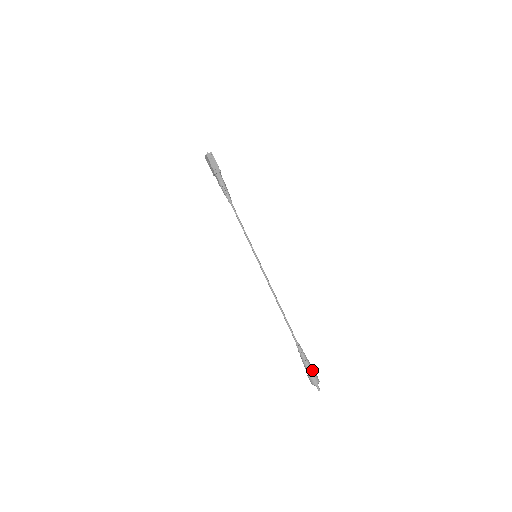
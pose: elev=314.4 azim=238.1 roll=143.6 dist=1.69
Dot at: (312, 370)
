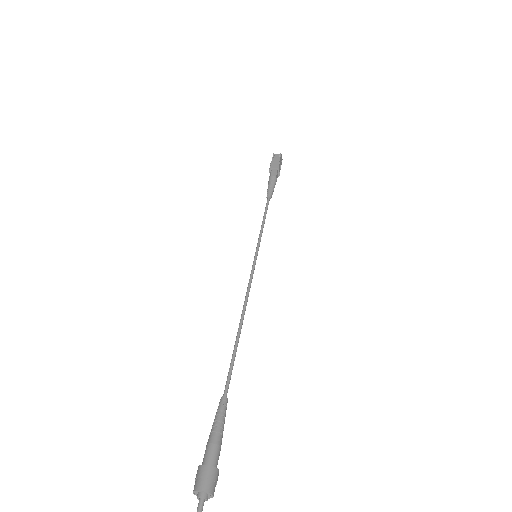
Dot at: (211, 458)
